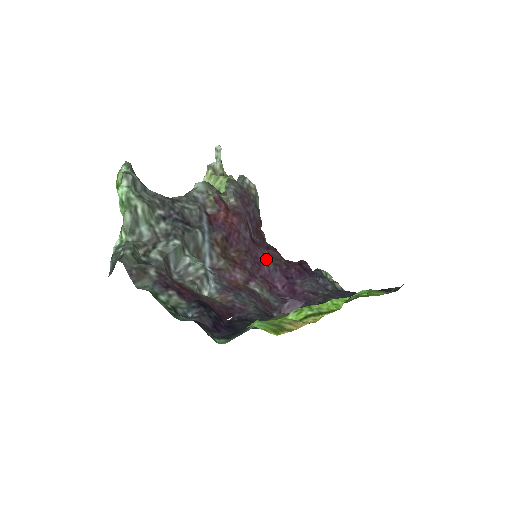
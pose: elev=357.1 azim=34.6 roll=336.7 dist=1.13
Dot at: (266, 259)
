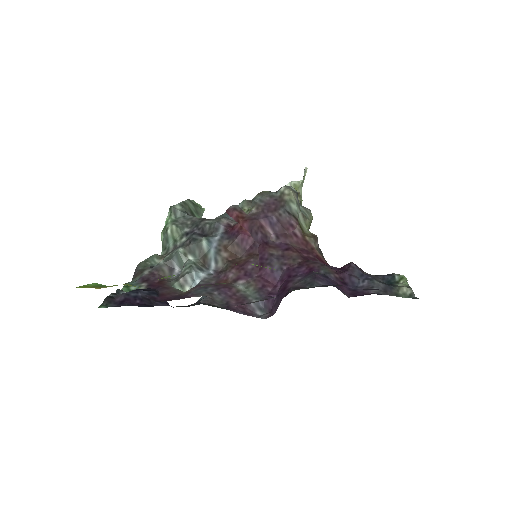
Dot at: (272, 259)
